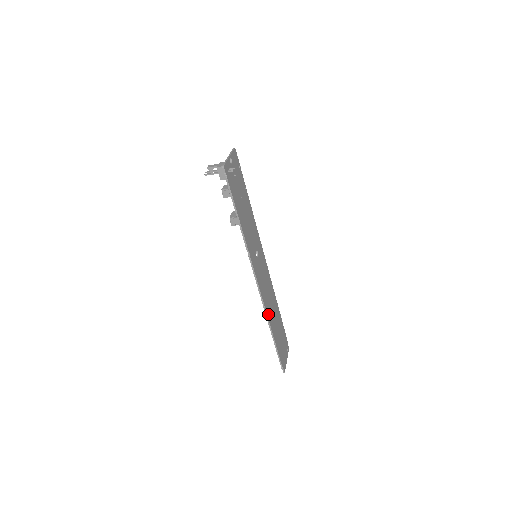
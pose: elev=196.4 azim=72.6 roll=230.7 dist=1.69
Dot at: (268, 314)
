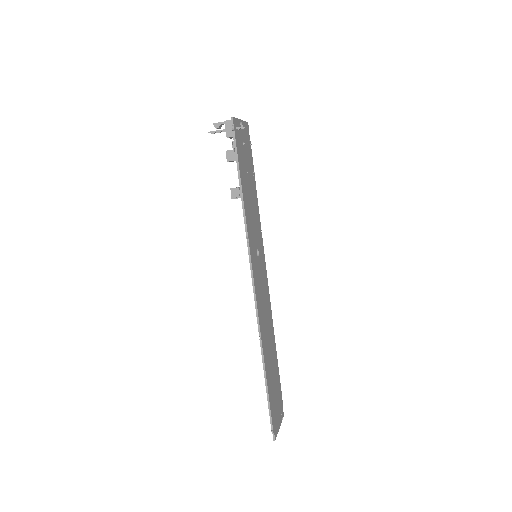
Dot at: (262, 337)
